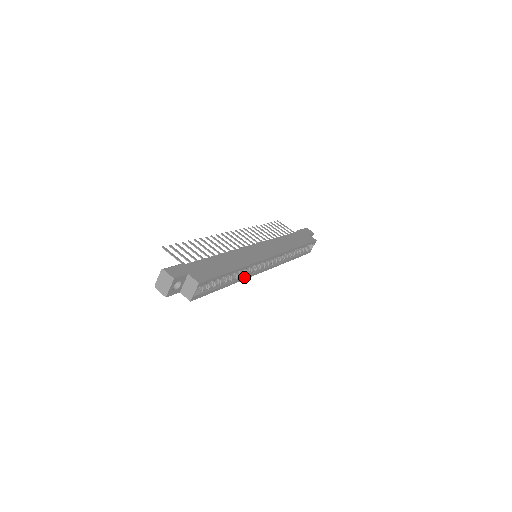
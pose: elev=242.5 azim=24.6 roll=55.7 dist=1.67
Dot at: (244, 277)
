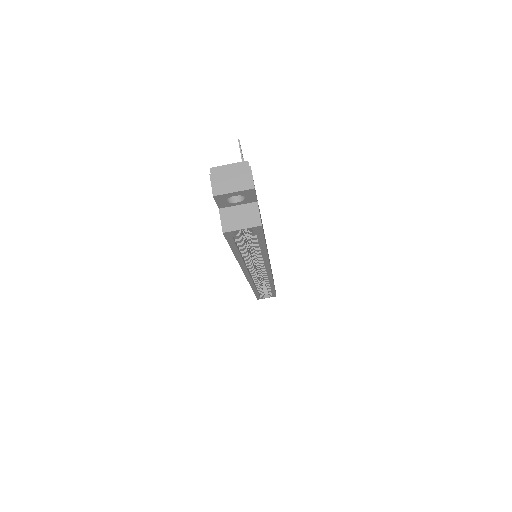
Dot at: occluded
